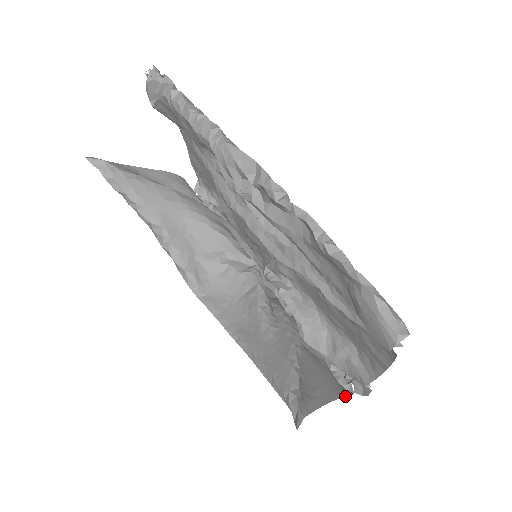
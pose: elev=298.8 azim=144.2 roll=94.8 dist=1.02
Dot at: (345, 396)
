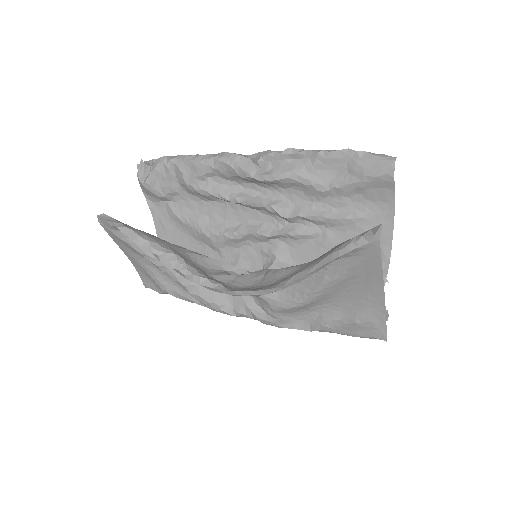
Dot at: (378, 297)
